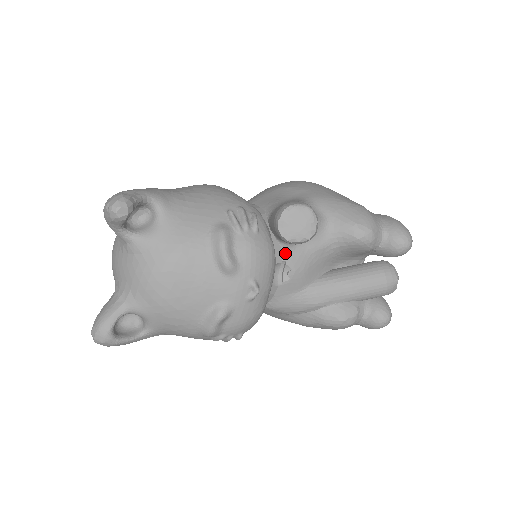
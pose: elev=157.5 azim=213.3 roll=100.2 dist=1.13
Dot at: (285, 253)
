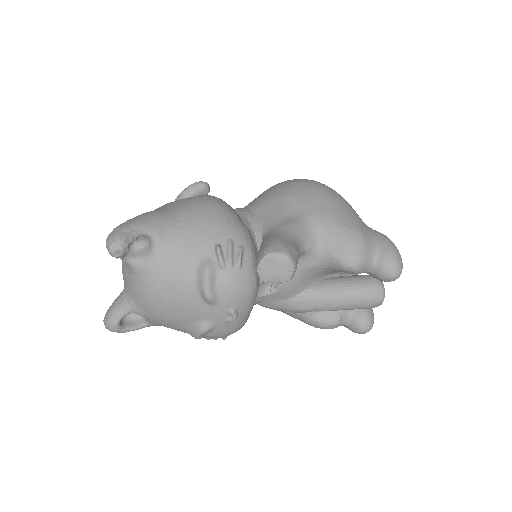
Dot at: occluded
